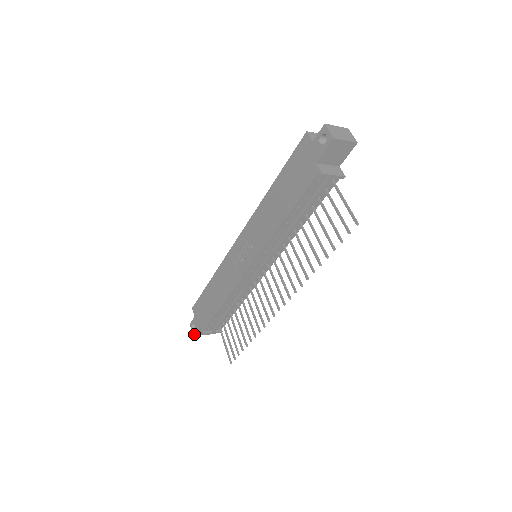
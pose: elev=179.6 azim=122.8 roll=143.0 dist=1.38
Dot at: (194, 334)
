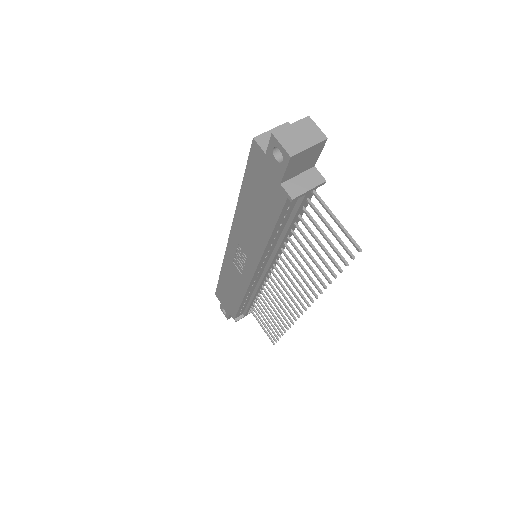
Dot at: (227, 318)
